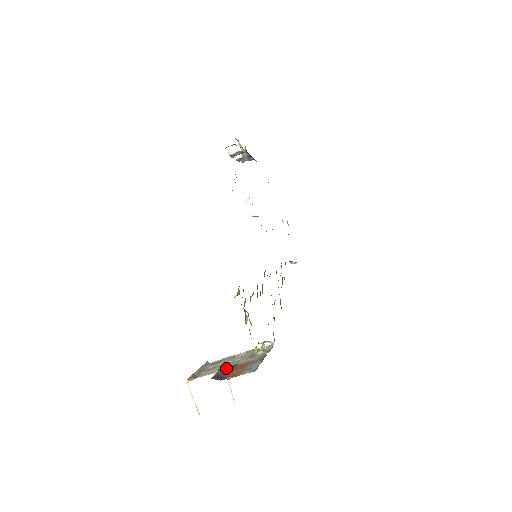
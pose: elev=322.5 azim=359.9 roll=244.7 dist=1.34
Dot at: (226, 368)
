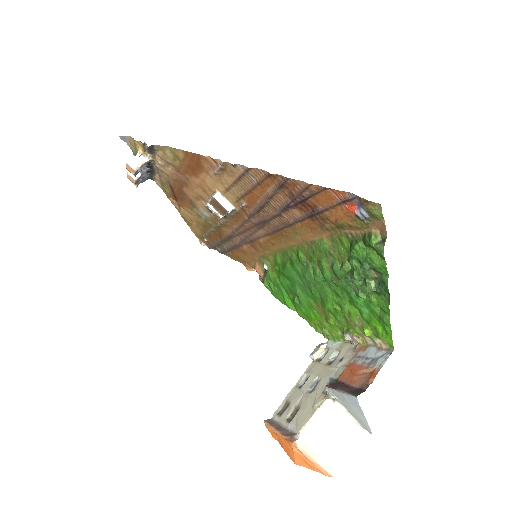
Dot at: (337, 385)
